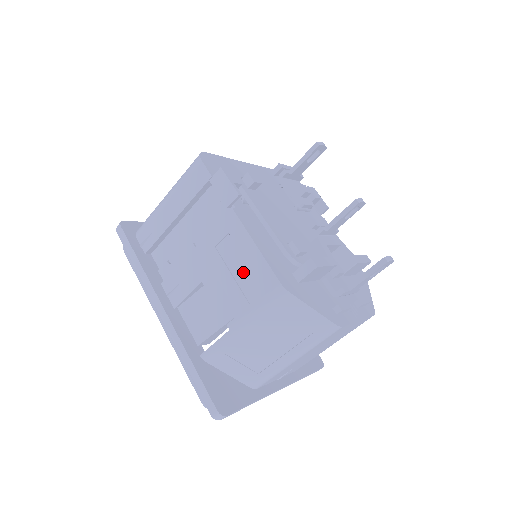
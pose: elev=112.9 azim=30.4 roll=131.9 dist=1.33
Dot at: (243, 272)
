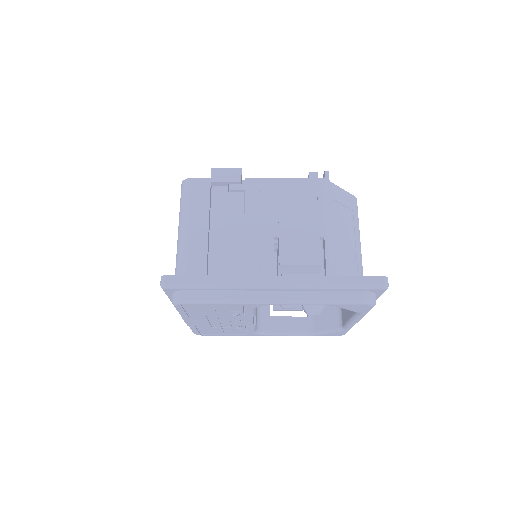
Dot at: (293, 199)
